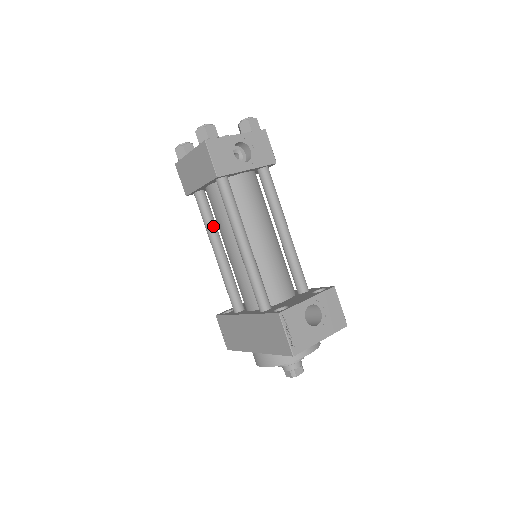
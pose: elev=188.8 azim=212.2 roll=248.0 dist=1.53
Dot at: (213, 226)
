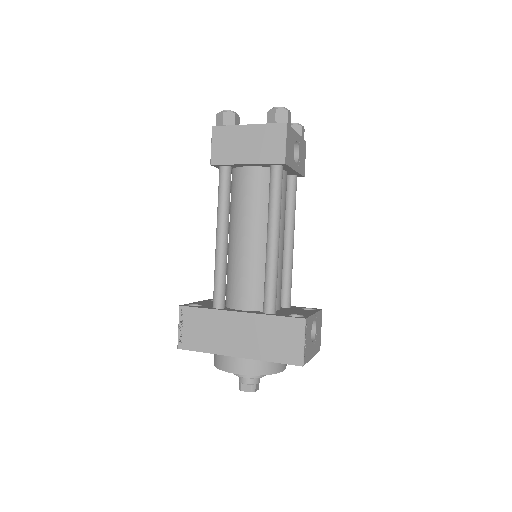
Dot at: (229, 208)
